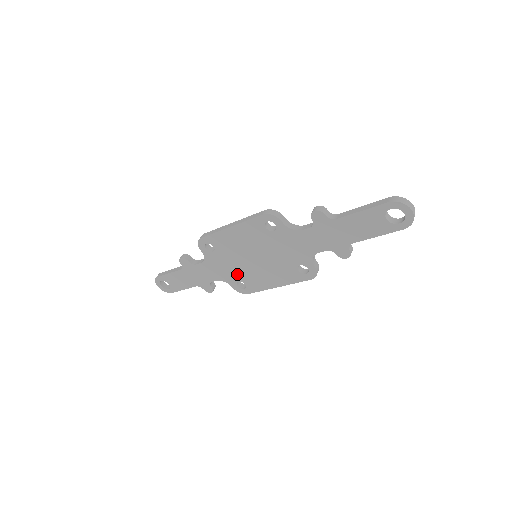
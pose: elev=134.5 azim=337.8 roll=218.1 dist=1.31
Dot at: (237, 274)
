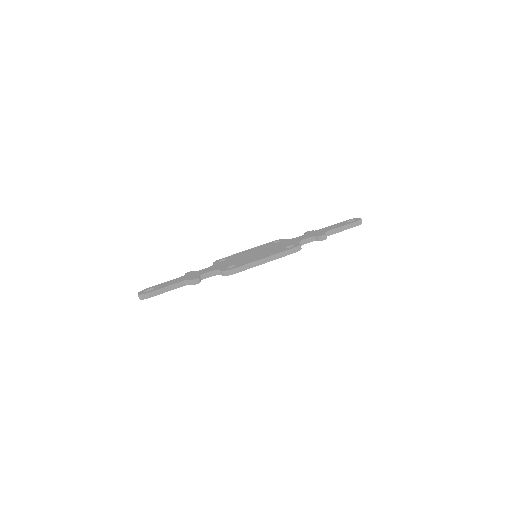
Dot at: occluded
